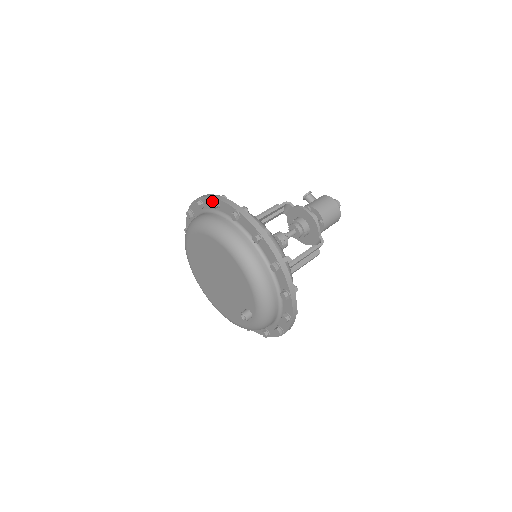
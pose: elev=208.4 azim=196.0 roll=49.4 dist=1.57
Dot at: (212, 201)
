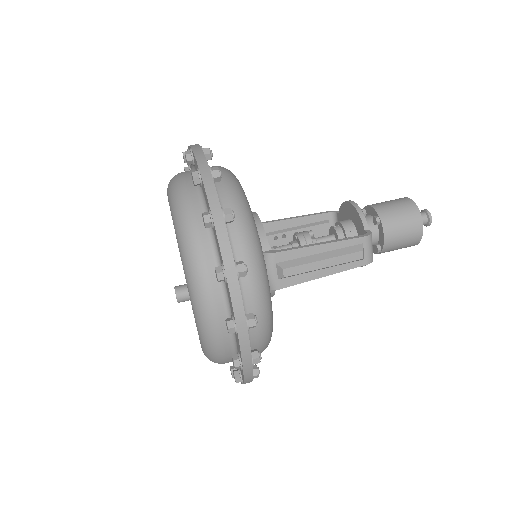
Dot at: (185, 168)
